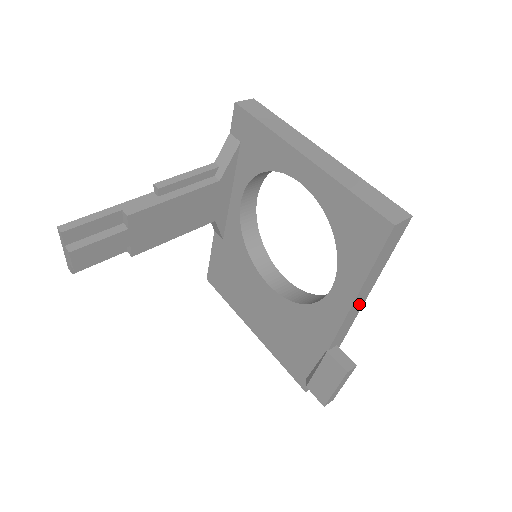
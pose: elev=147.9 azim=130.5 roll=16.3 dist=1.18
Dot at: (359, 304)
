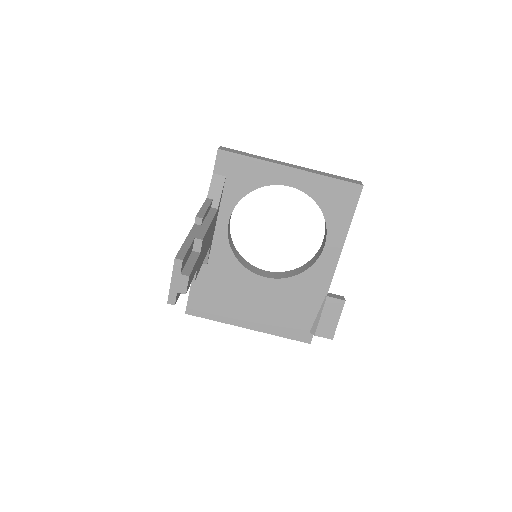
Dot at: occluded
